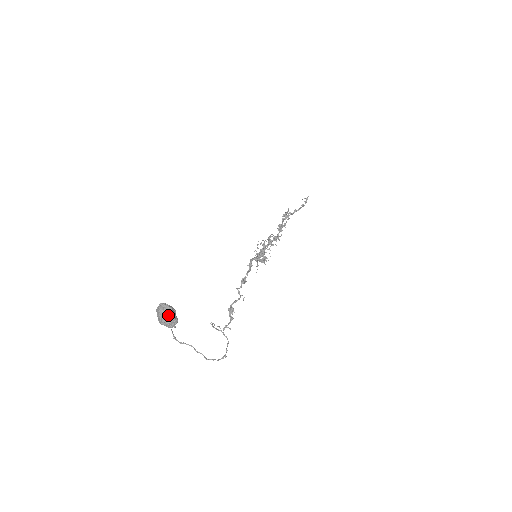
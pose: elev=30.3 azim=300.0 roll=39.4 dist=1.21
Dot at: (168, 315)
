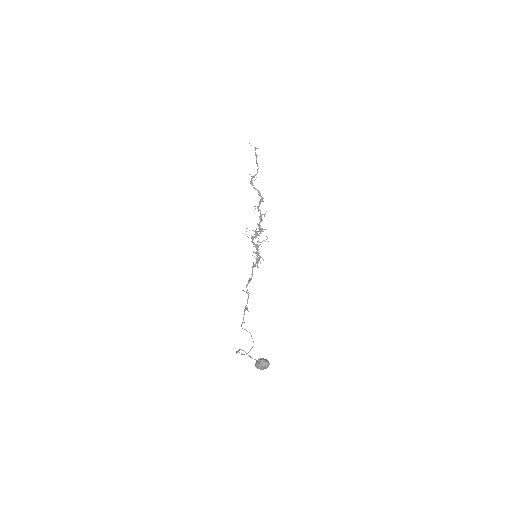
Dot at: occluded
